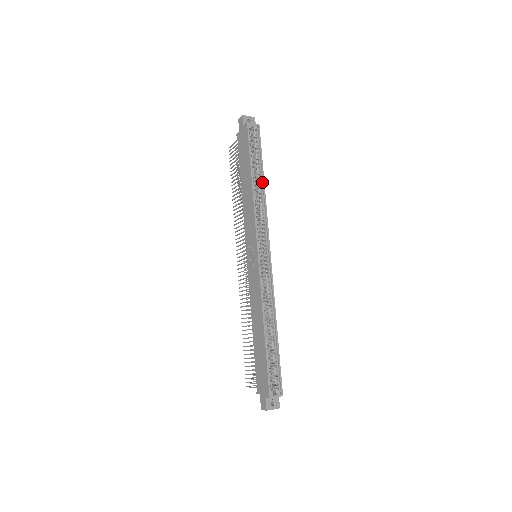
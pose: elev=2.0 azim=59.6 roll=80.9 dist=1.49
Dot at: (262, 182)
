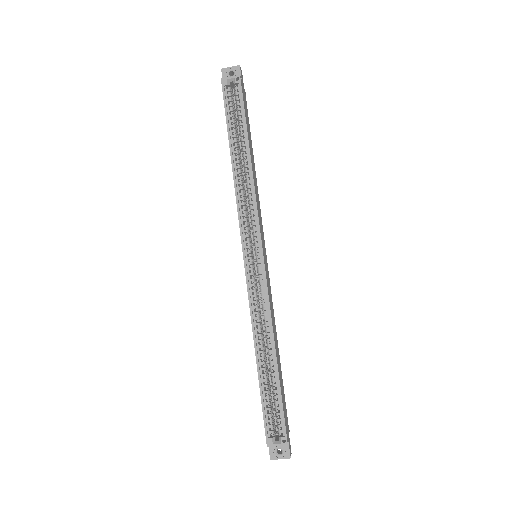
Dot at: (248, 156)
